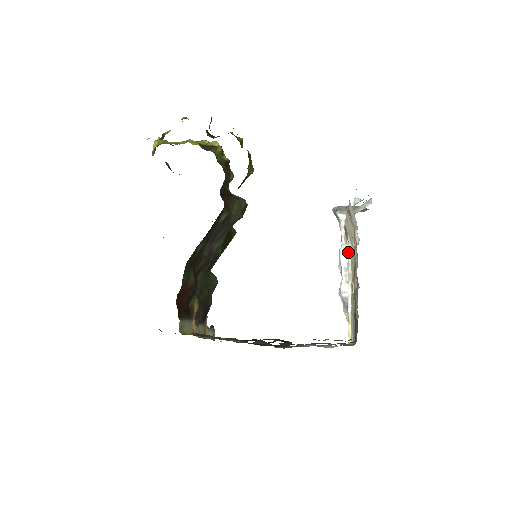
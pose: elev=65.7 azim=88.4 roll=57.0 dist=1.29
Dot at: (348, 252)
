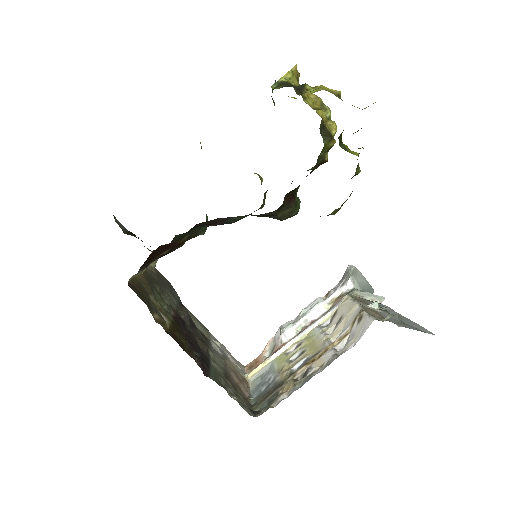
Dot at: (323, 316)
